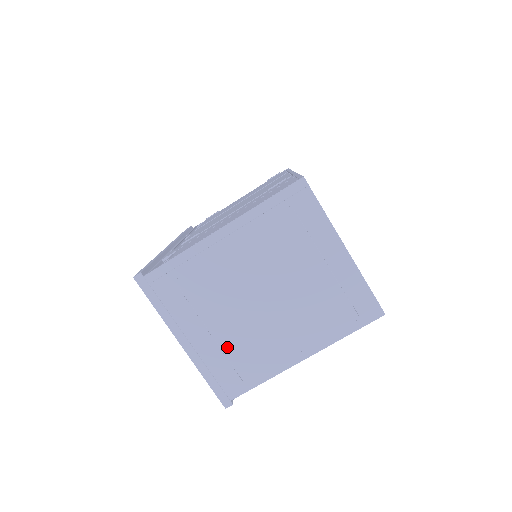
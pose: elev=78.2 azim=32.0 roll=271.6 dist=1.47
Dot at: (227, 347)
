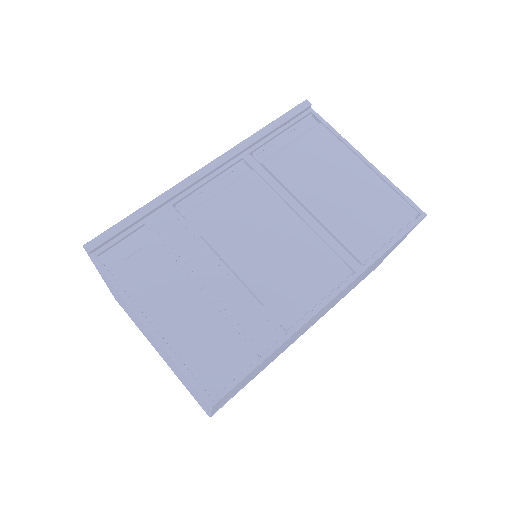
Dot at: occluded
